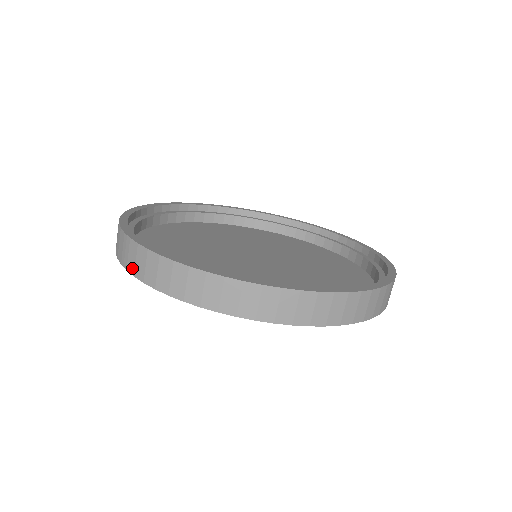
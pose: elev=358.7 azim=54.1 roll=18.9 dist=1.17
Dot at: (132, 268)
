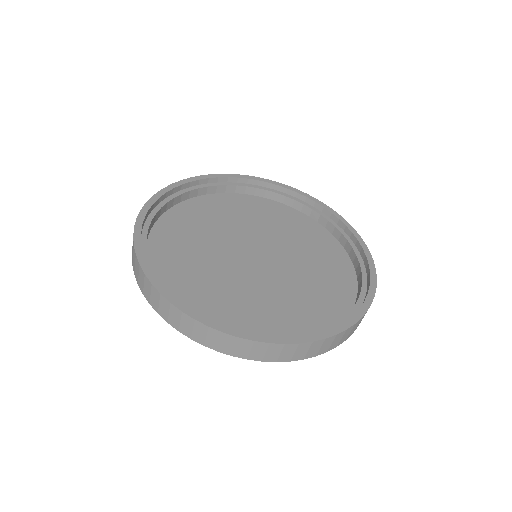
Dot at: (244, 355)
